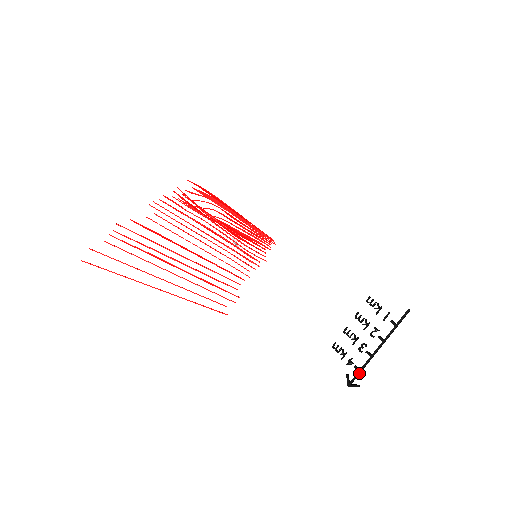
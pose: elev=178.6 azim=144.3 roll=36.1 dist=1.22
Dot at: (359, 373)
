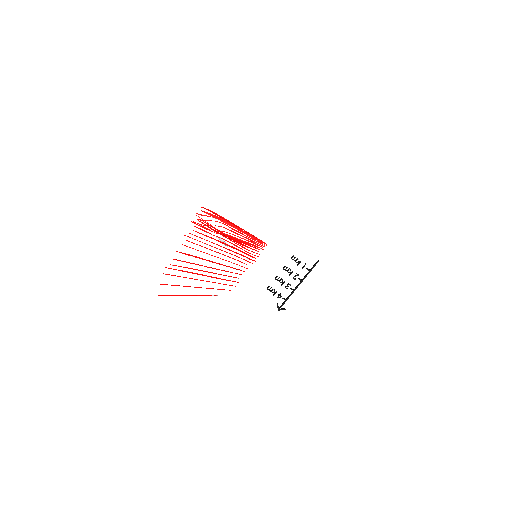
Dot at: occluded
